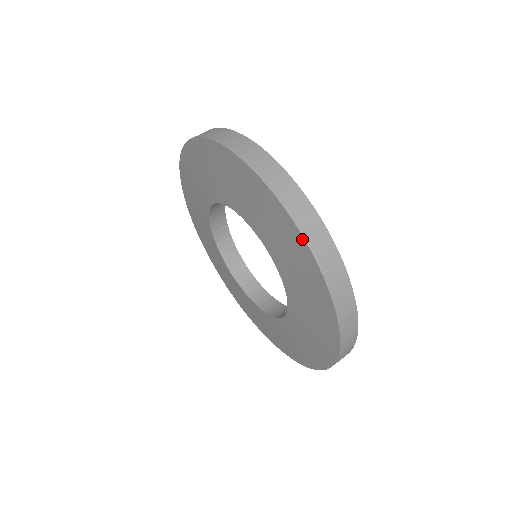
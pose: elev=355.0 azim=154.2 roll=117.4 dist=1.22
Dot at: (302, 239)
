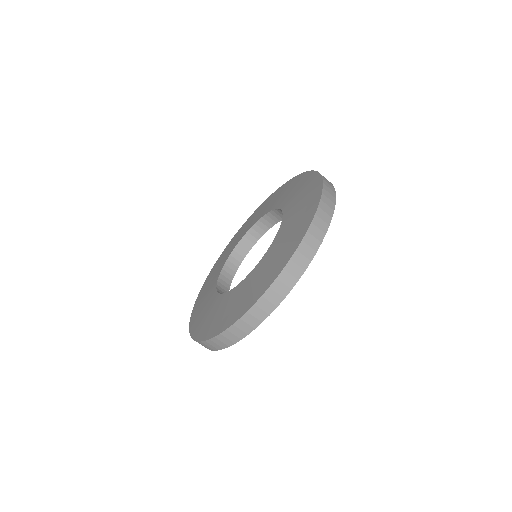
Dot at: (320, 178)
